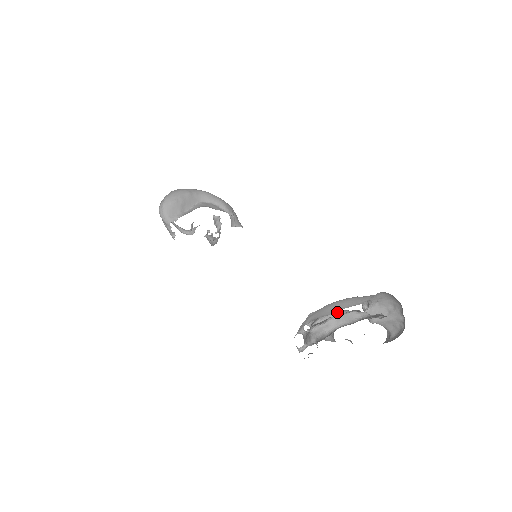
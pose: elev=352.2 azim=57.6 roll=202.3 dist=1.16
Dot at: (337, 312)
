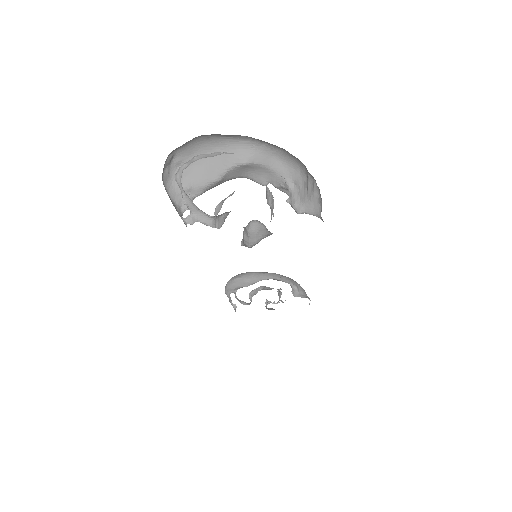
Dot at: occluded
